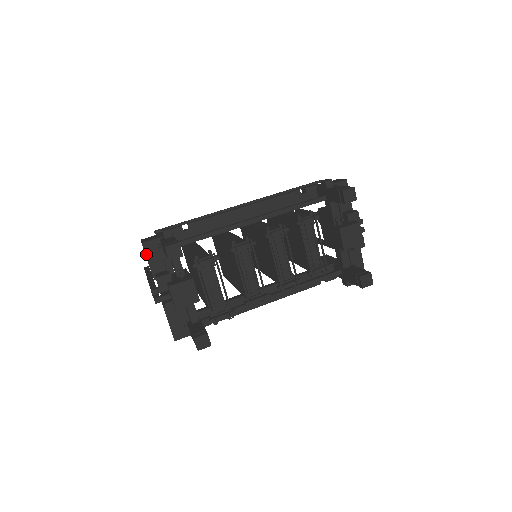
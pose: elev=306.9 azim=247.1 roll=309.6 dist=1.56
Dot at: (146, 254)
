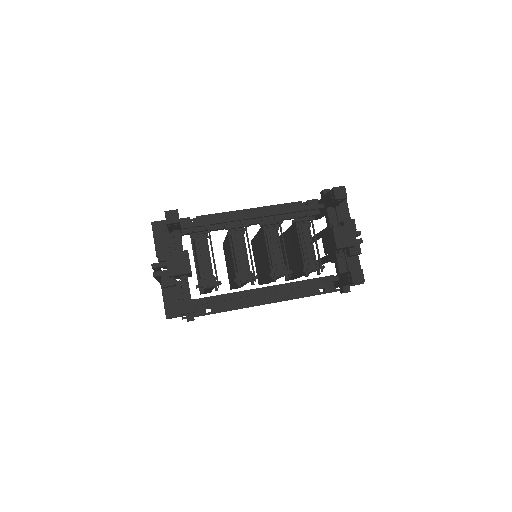
Dot at: (153, 232)
